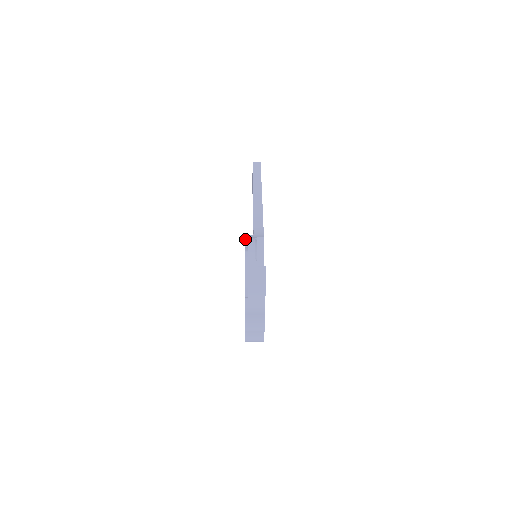
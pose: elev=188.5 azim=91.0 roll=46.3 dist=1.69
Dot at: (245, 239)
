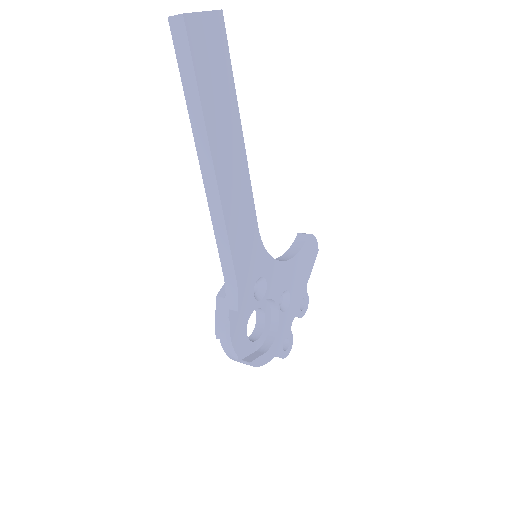
Dot at: occluded
